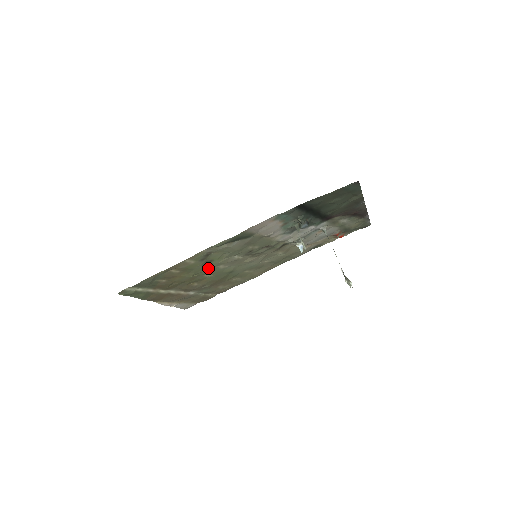
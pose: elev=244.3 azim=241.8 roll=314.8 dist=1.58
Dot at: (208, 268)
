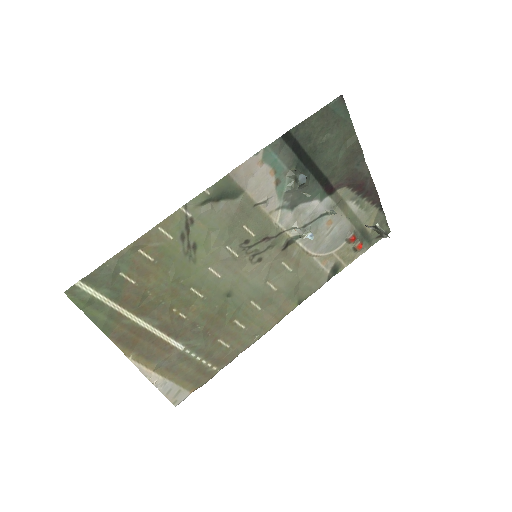
Dot at: (194, 270)
